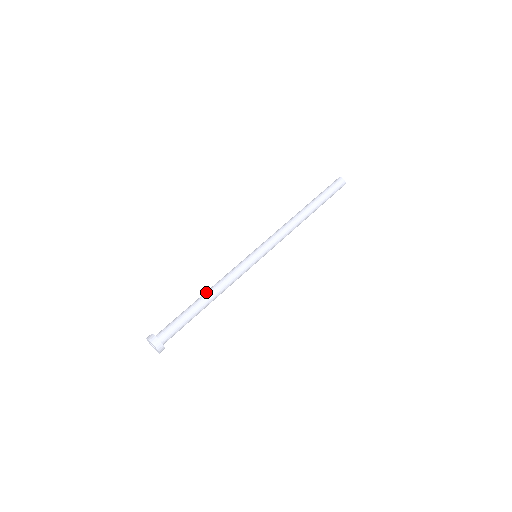
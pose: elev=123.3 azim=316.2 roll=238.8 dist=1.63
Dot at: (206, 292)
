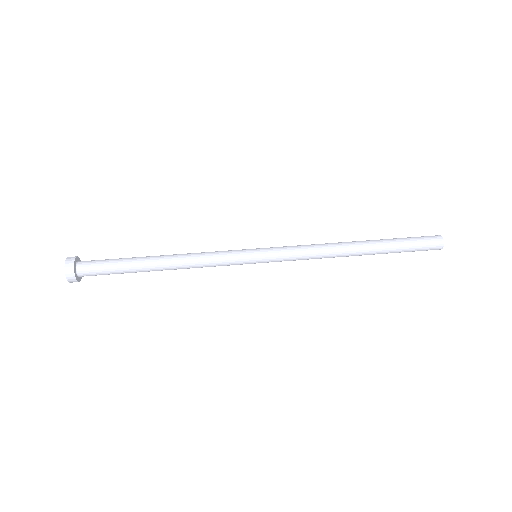
Dot at: (167, 255)
